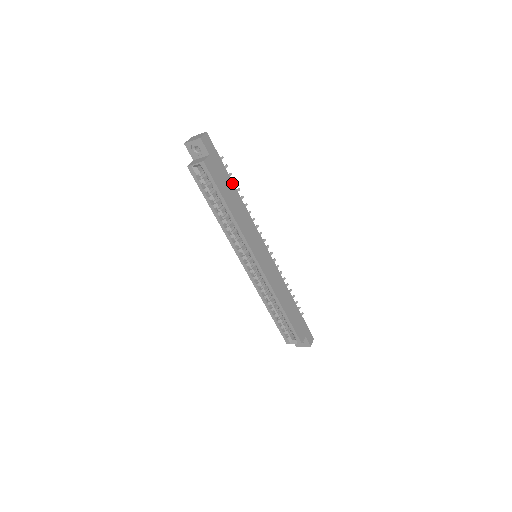
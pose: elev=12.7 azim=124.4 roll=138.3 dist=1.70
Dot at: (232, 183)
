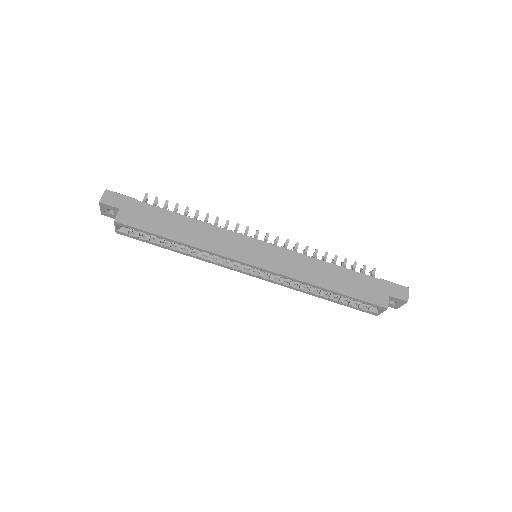
Dot at: (167, 212)
